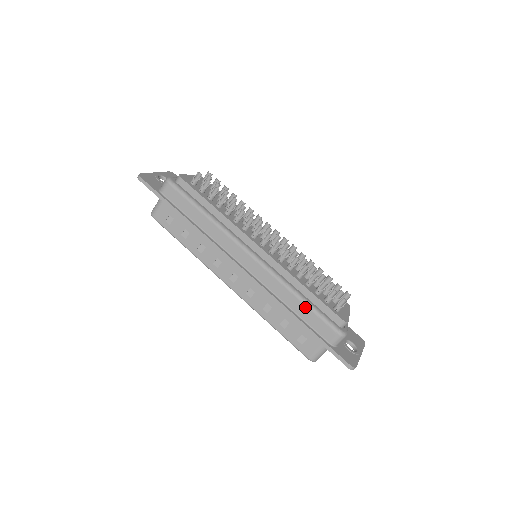
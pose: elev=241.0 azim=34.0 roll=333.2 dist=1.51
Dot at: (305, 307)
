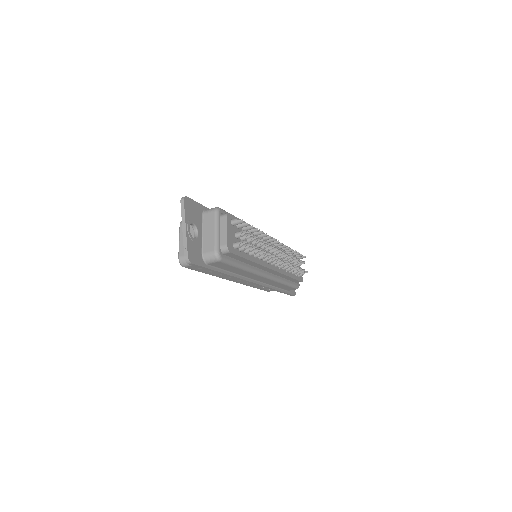
Dot at: (286, 286)
